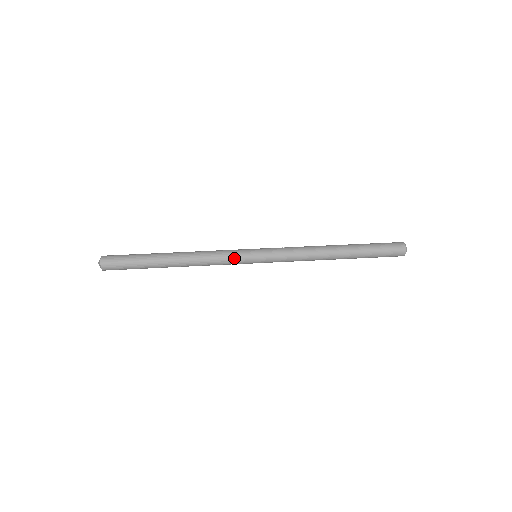
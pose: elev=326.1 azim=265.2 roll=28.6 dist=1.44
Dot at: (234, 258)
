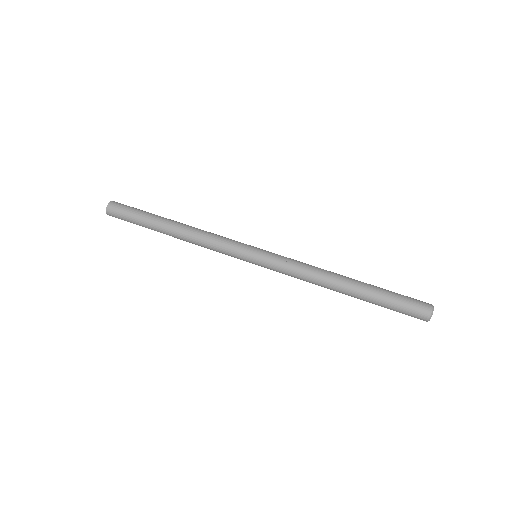
Dot at: occluded
